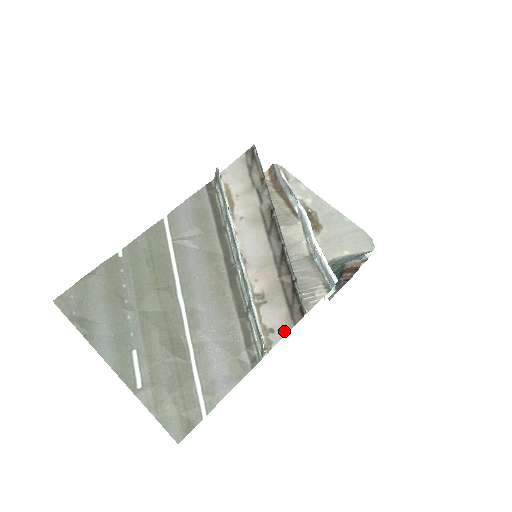
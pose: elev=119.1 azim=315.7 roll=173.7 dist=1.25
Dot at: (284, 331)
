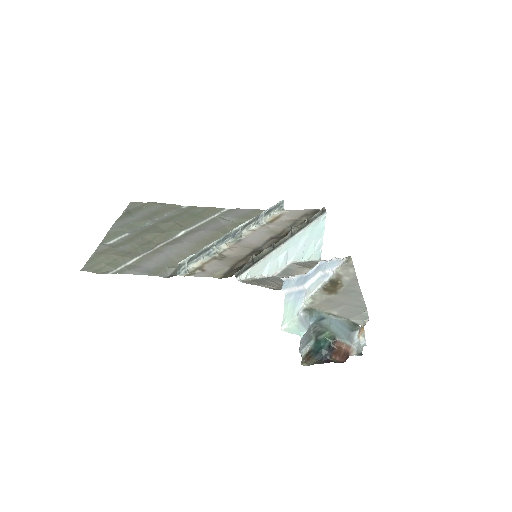
Dot at: (210, 275)
